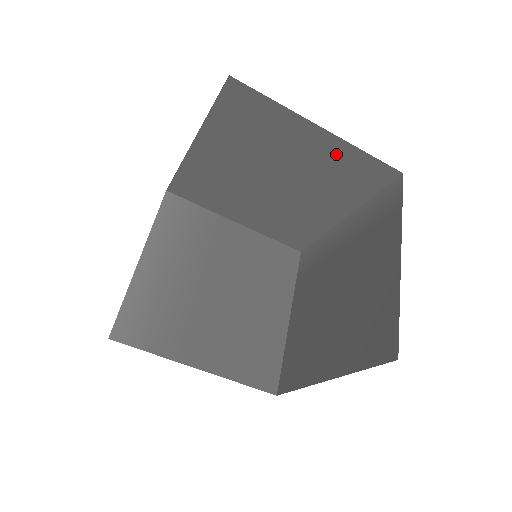
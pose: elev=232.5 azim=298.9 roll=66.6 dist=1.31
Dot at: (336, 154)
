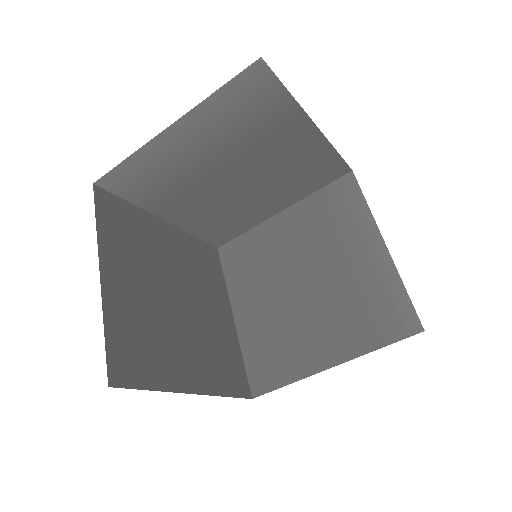
Dot at: occluded
